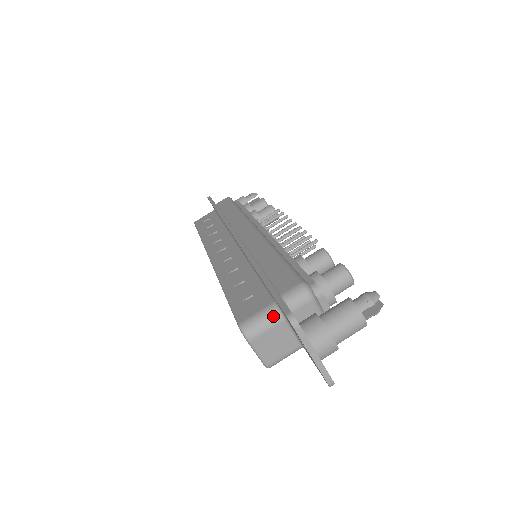
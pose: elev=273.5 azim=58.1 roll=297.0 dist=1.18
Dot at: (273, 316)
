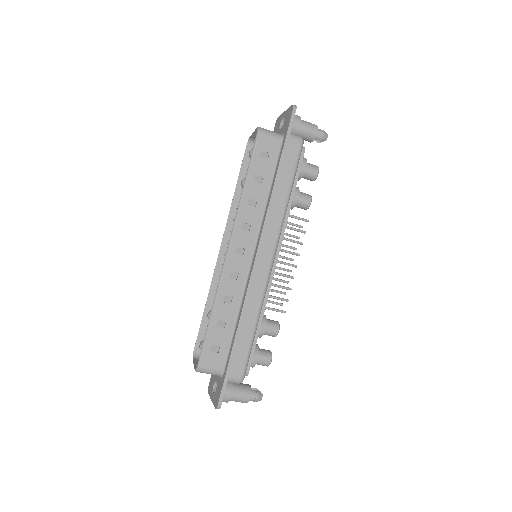
Dot at: occluded
